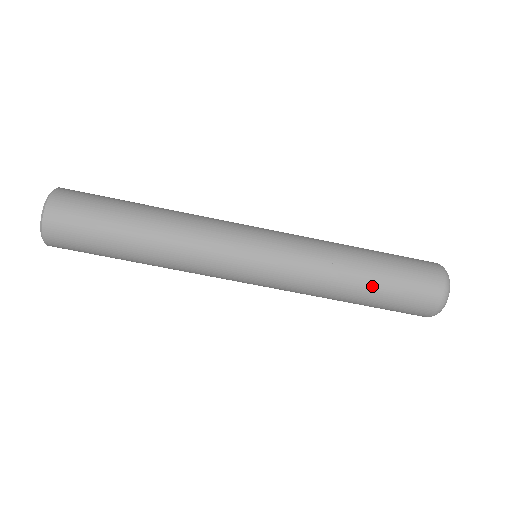
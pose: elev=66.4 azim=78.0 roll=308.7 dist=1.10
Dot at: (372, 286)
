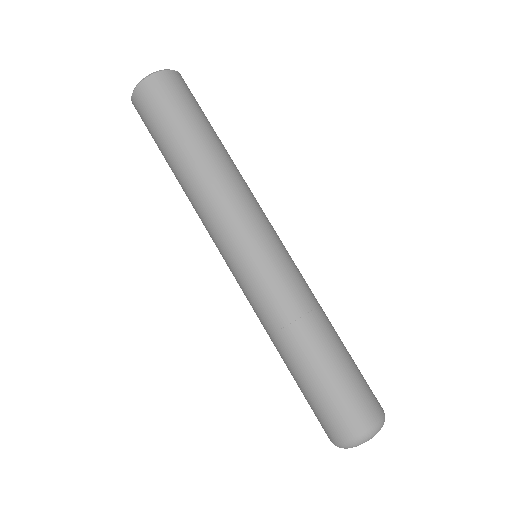
Dot at: (324, 360)
